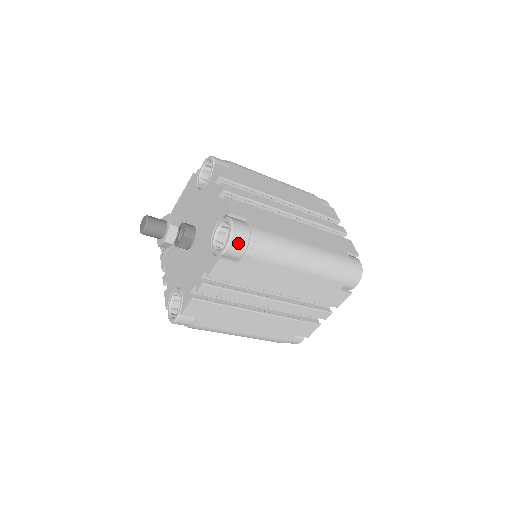
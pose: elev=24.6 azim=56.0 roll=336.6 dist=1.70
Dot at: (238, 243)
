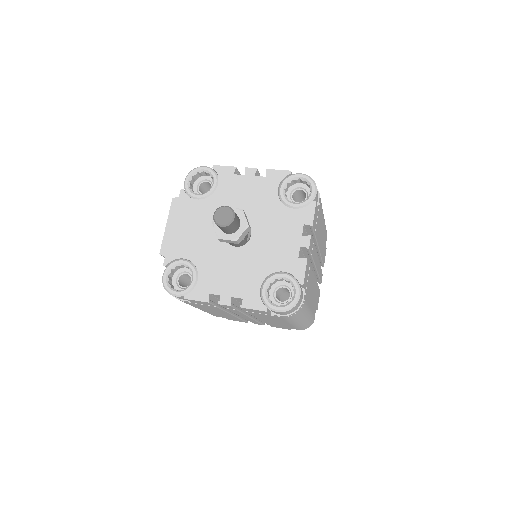
Dot at: occluded
